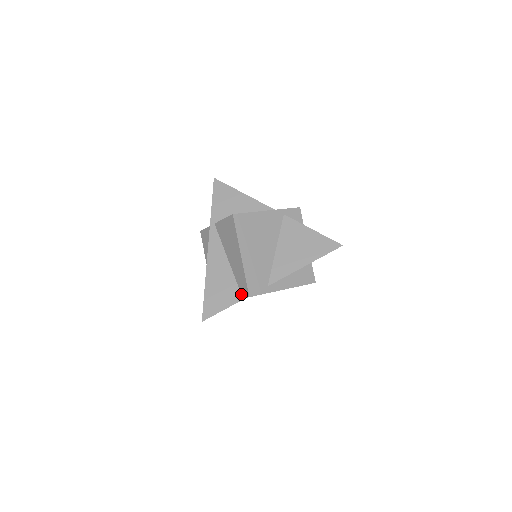
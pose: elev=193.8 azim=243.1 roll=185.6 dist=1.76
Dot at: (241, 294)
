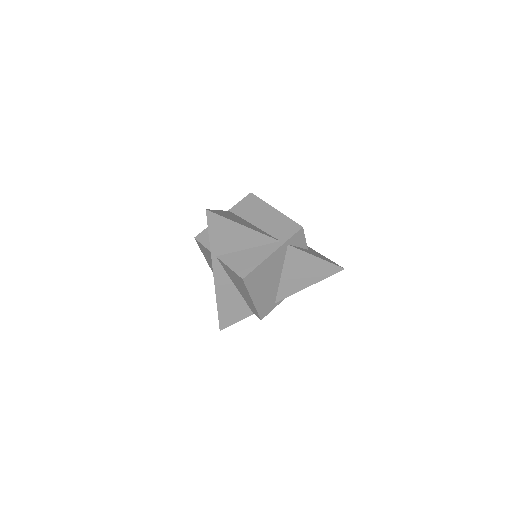
Dot at: (251, 311)
